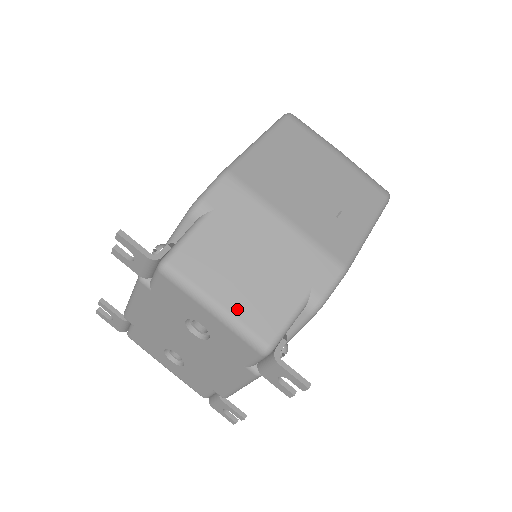
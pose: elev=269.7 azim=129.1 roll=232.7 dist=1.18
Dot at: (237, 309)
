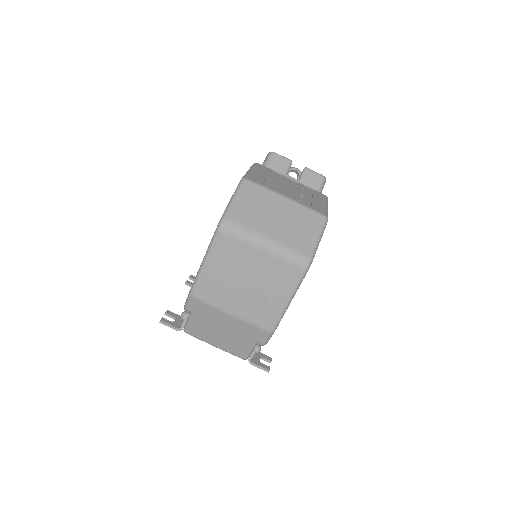
Dot at: (224, 348)
